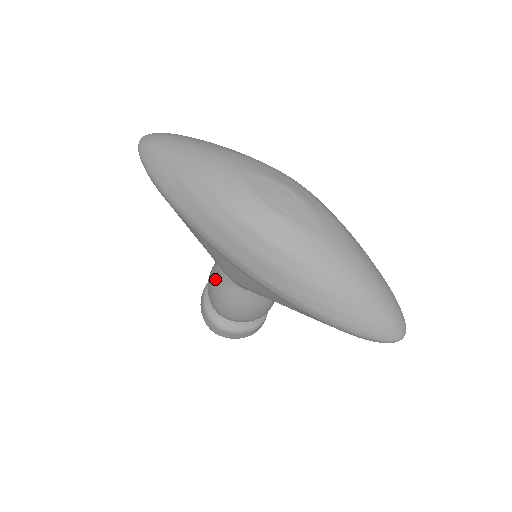
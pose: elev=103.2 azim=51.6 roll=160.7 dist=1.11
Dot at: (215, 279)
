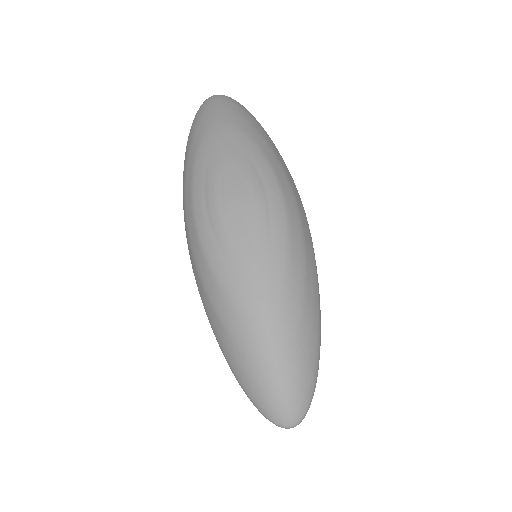
Dot at: occluded
